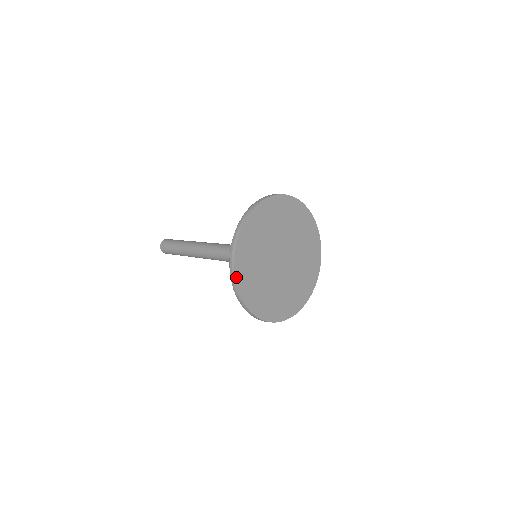
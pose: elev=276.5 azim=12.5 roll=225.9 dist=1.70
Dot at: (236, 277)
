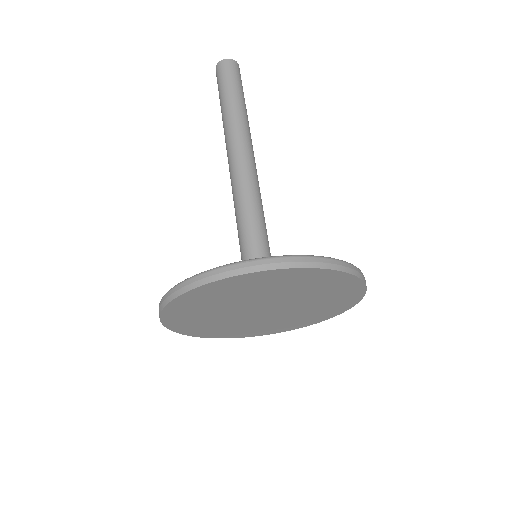
Dot at: (171, 302)
